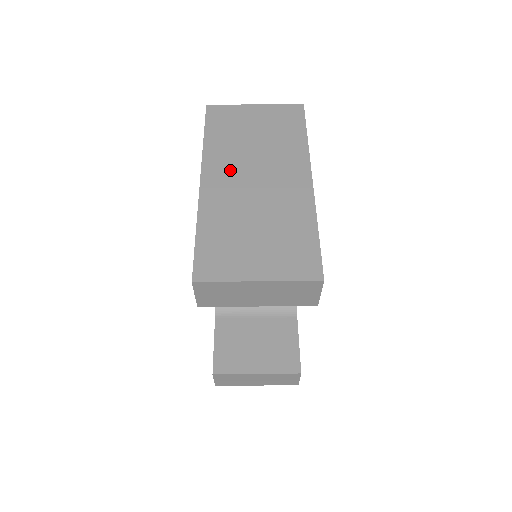
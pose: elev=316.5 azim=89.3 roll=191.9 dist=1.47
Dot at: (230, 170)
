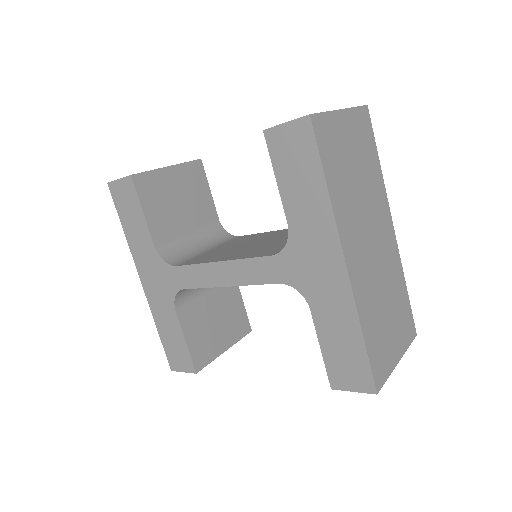
Dot at: (357, 237)
